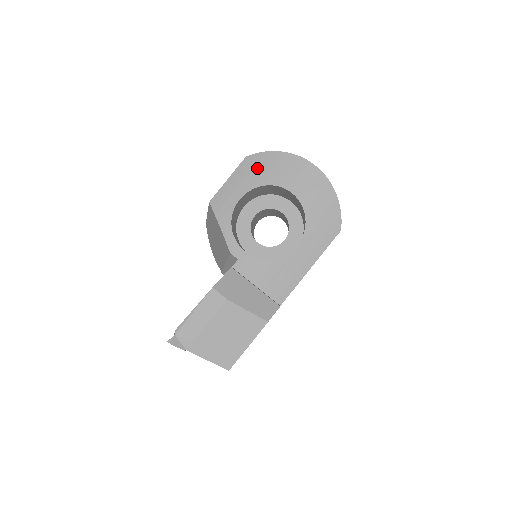
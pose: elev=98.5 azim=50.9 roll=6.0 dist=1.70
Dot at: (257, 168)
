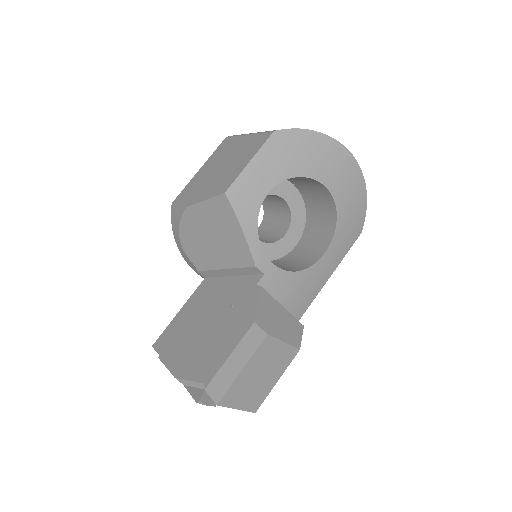
Dot at: (290, 151)
